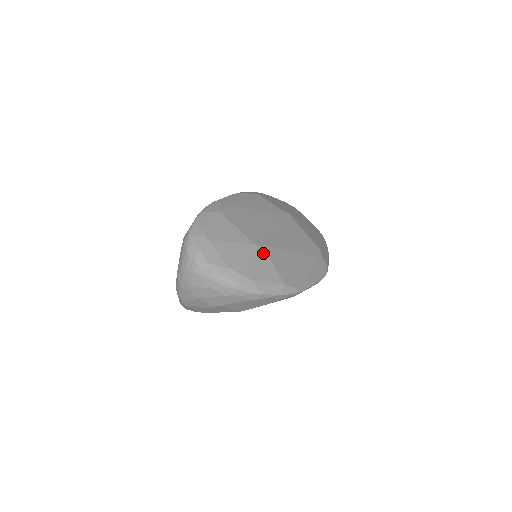
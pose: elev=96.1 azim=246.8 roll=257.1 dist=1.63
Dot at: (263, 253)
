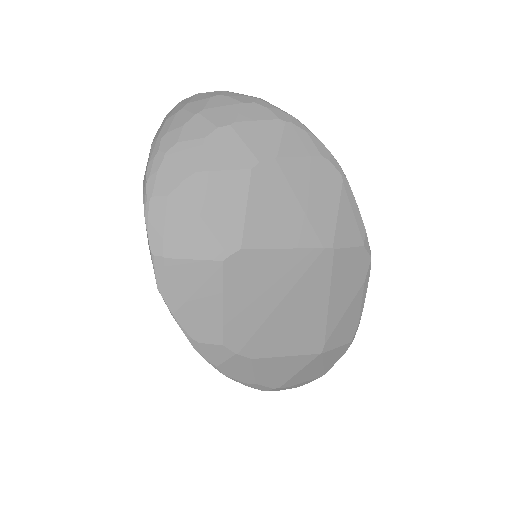
Dot at: occluded
